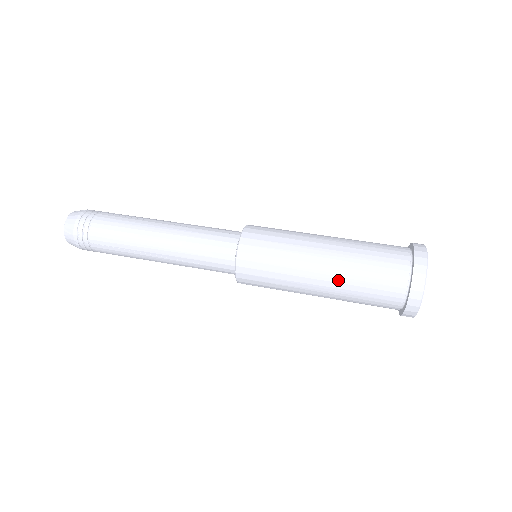
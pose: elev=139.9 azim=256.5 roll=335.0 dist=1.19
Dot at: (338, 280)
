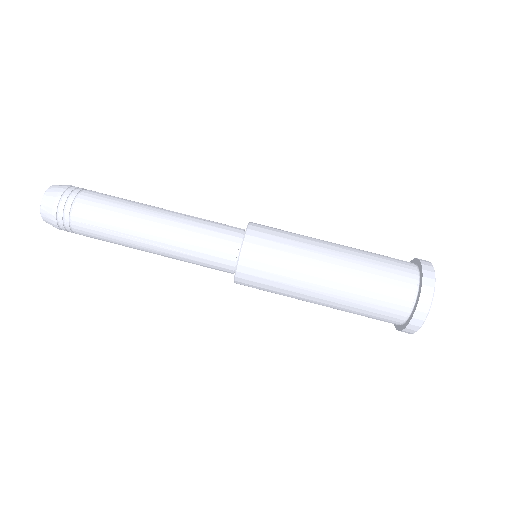
Dot at: occluded
